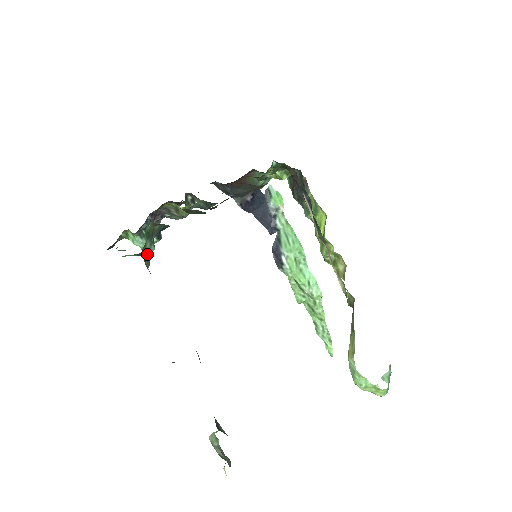
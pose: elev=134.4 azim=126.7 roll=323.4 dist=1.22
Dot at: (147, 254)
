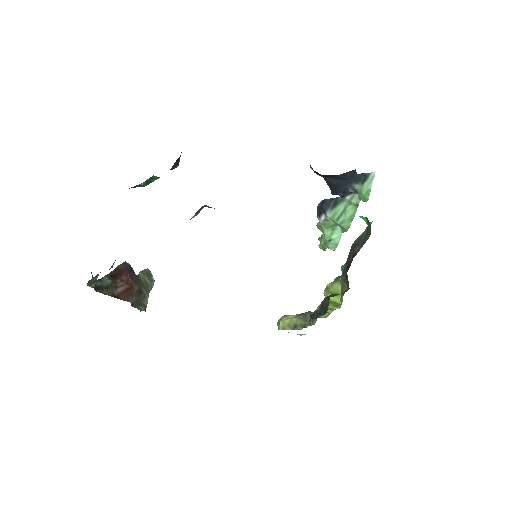
Dot at: occluded
